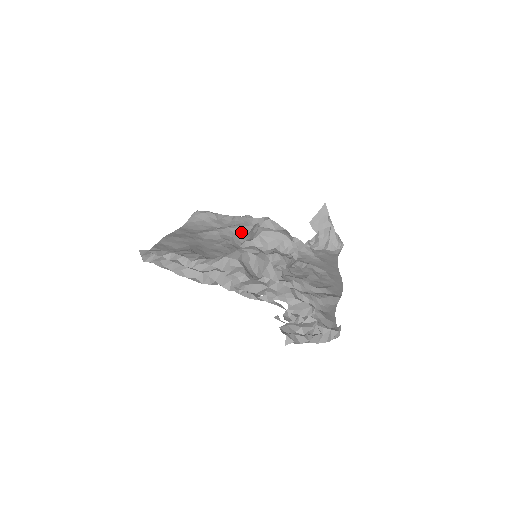
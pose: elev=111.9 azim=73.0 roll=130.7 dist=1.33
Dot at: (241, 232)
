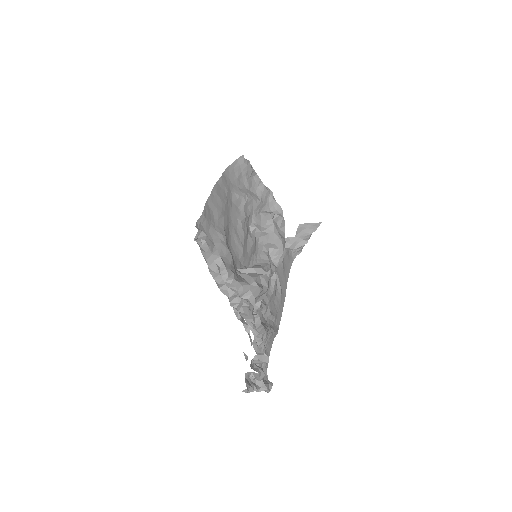
Dot at: (258, 209)
